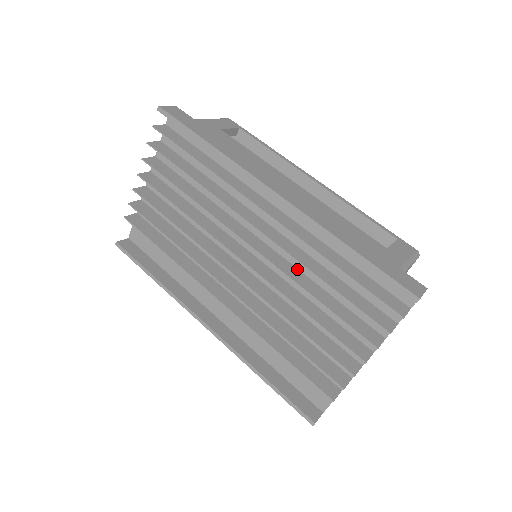
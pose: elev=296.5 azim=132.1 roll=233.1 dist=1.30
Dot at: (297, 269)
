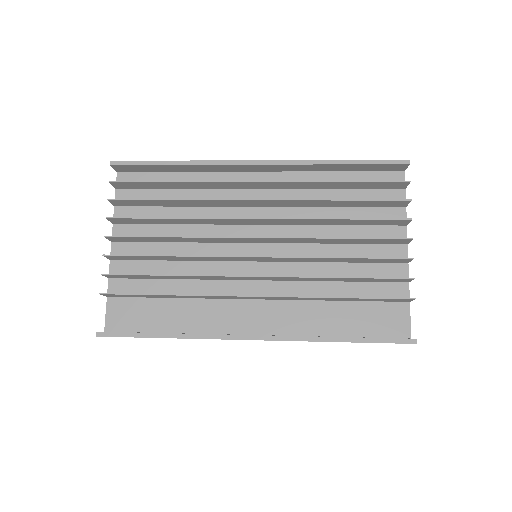
Dot at: occluded
